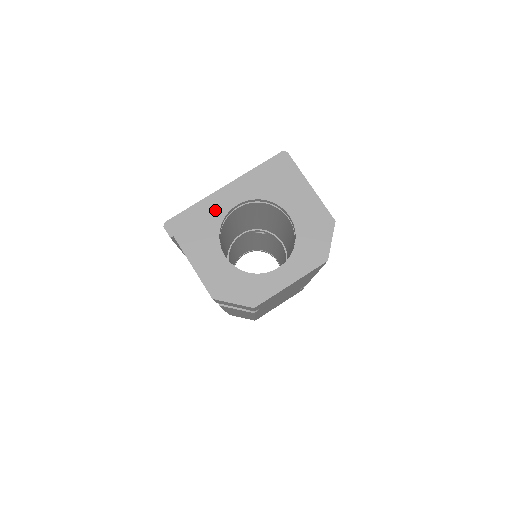
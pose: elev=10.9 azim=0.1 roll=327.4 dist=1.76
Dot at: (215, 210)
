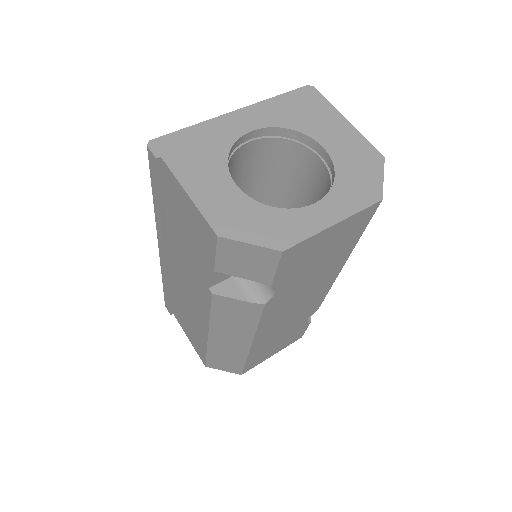
Dot at: (222, 133)
